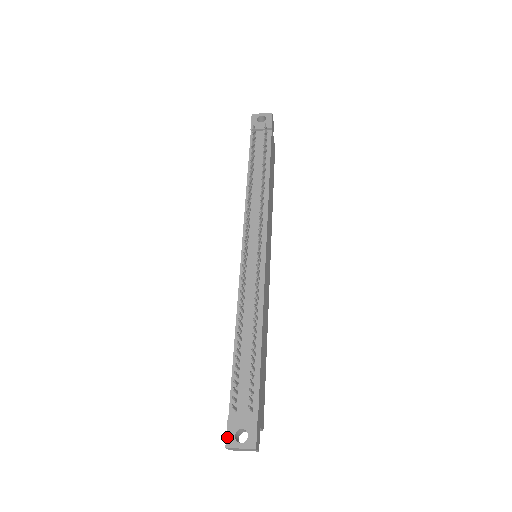
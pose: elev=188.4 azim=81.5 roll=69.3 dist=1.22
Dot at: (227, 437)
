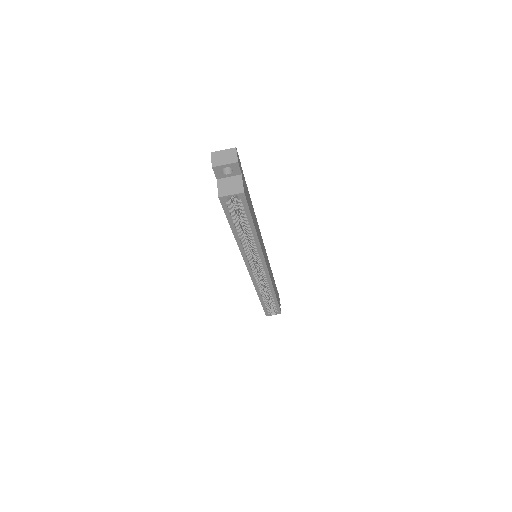
Dot at: occluded
